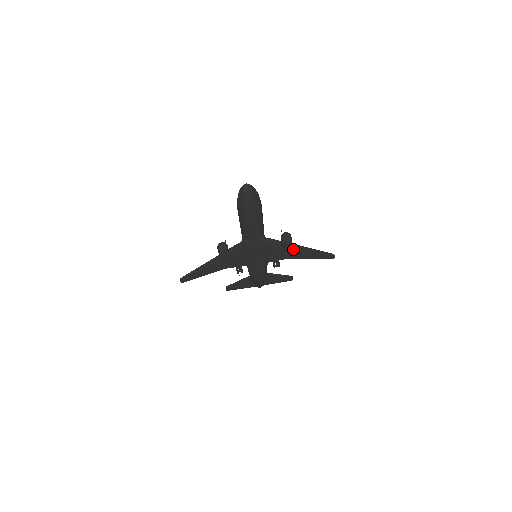
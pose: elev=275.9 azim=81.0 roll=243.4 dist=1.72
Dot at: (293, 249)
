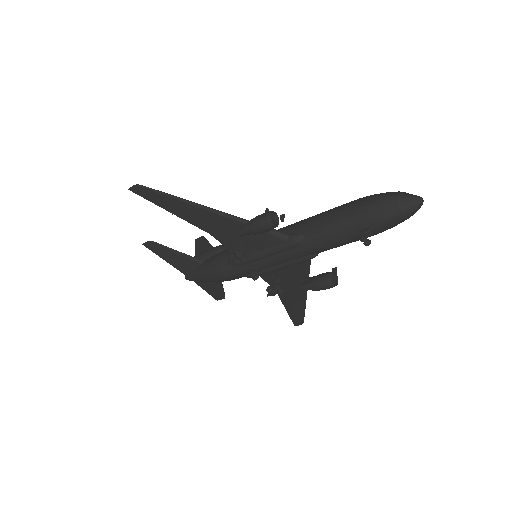
Dot at: (299, 289)
